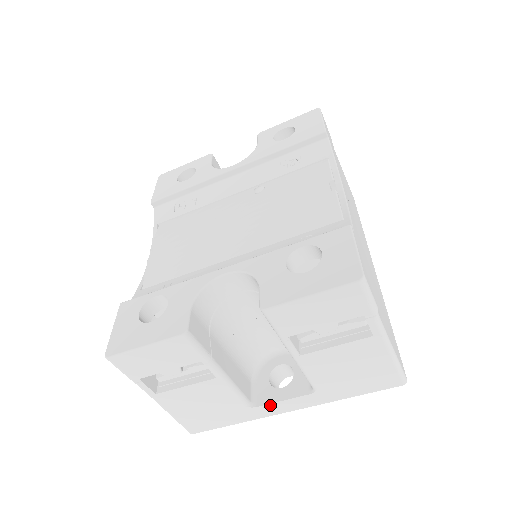
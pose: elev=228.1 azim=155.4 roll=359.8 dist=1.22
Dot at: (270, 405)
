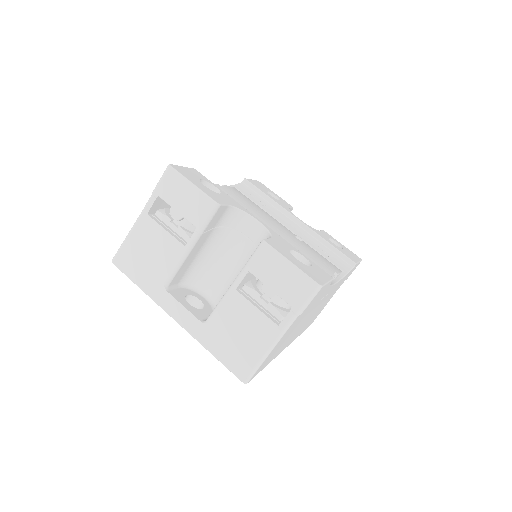
Dot at: (174, 300)
